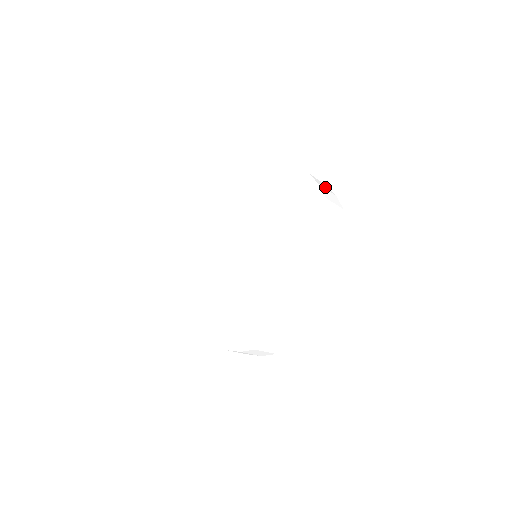
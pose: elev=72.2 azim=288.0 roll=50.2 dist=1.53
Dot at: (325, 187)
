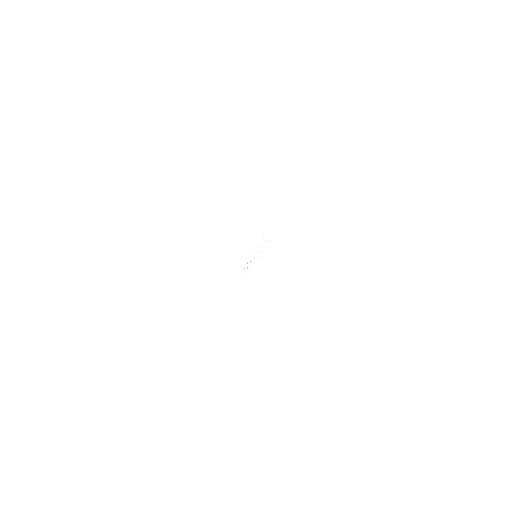
Dot at: occluded
